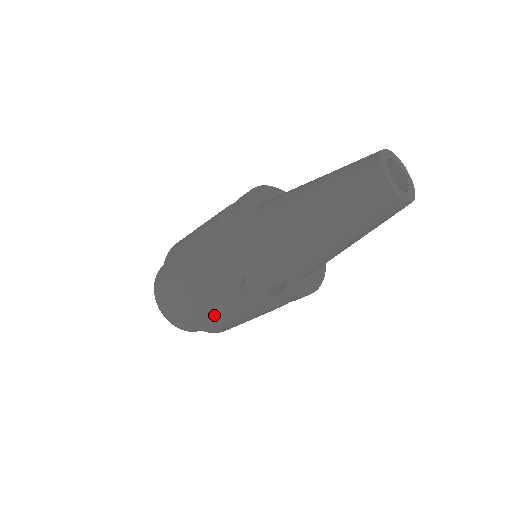
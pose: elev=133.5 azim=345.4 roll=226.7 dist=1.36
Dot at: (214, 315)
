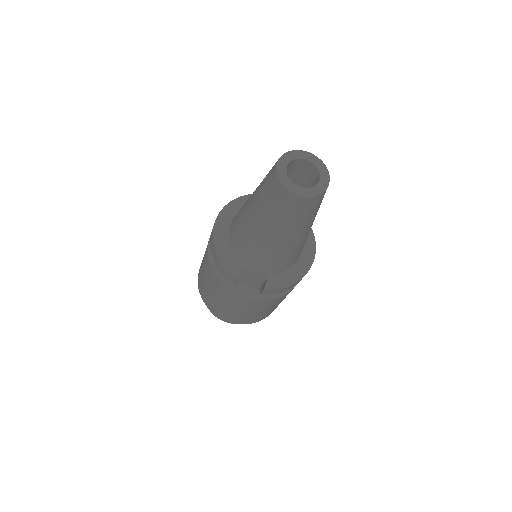
Dot at: (236, 313)
